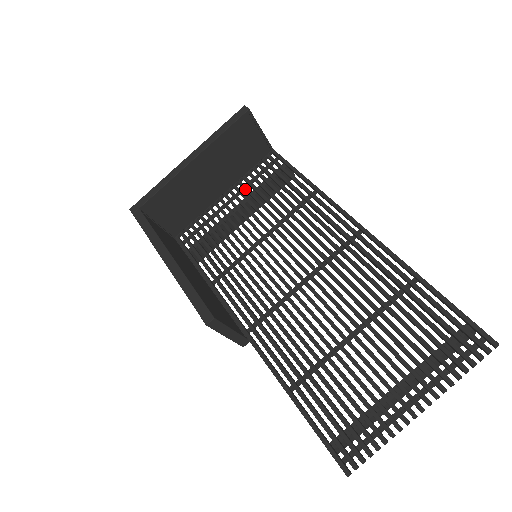
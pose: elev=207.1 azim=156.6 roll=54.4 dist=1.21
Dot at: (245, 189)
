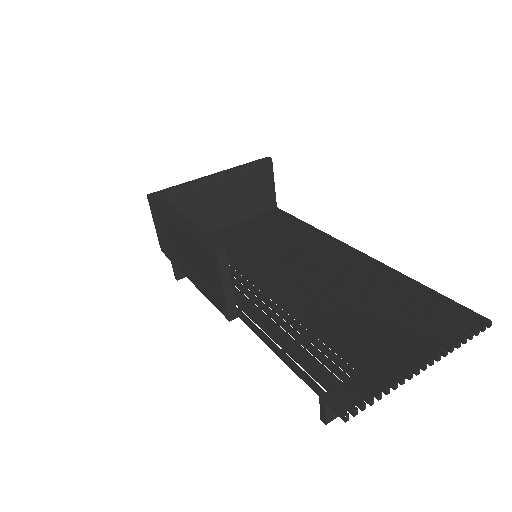
Dot at: (248, 225)
